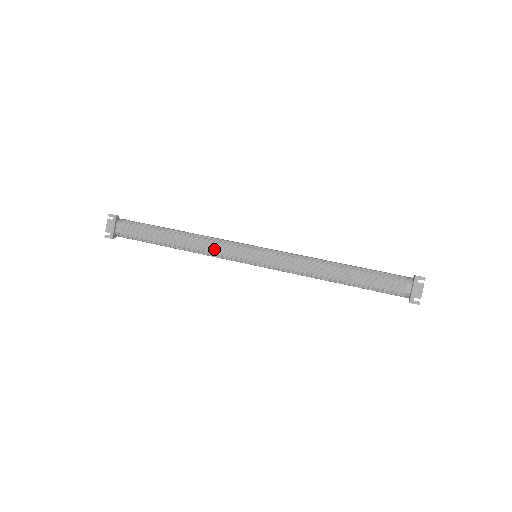
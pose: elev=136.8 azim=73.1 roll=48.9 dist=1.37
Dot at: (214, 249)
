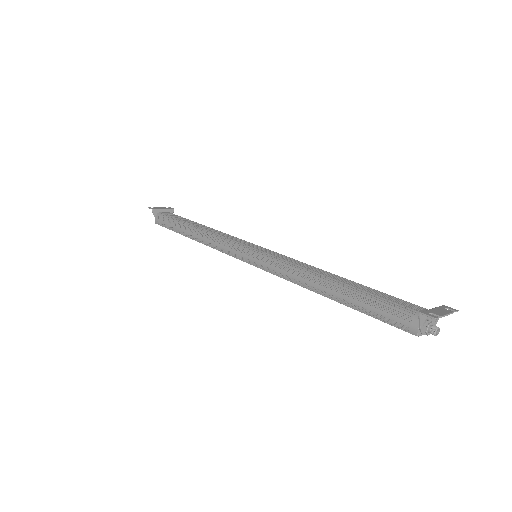
Dot at: (225, 235)
